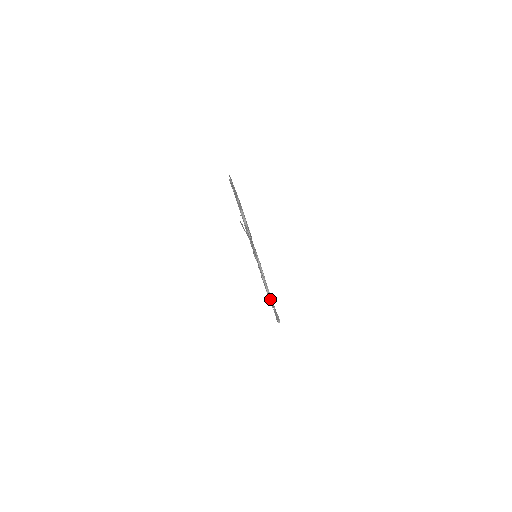
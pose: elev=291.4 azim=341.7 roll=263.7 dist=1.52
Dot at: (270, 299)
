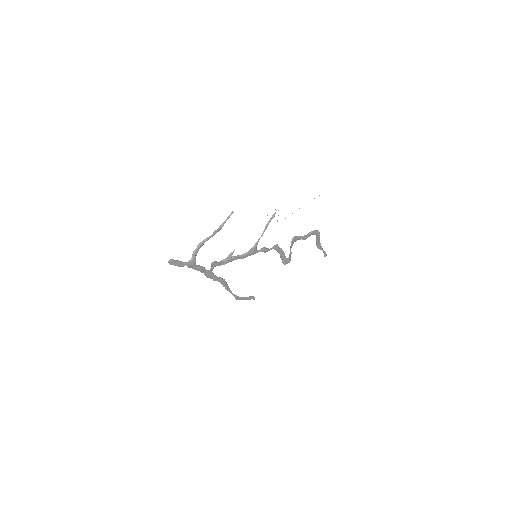
Dot at: (318, 247)
